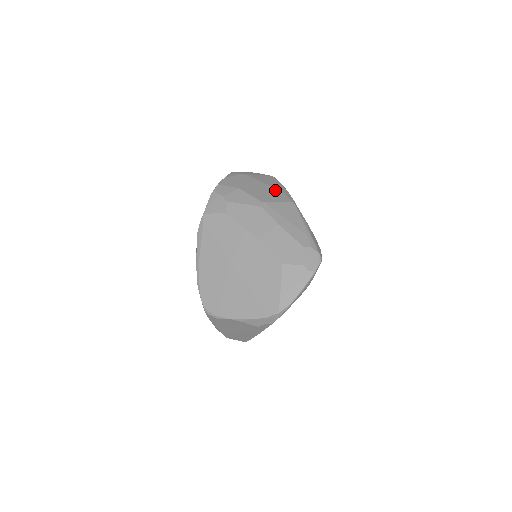
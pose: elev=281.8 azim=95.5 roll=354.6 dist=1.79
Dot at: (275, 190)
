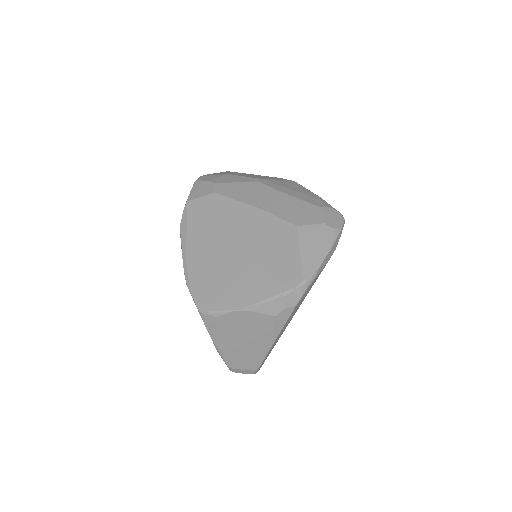
Dot at: occluded
